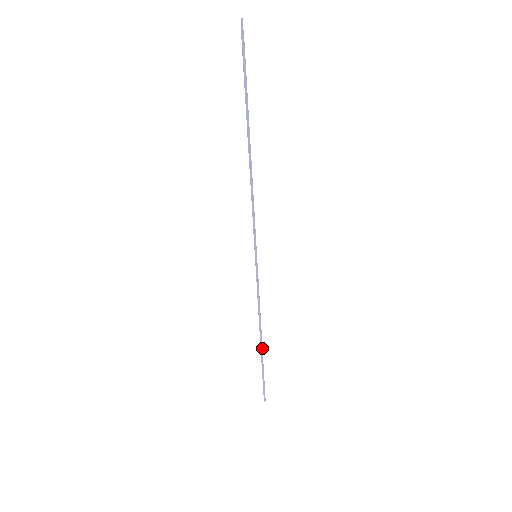
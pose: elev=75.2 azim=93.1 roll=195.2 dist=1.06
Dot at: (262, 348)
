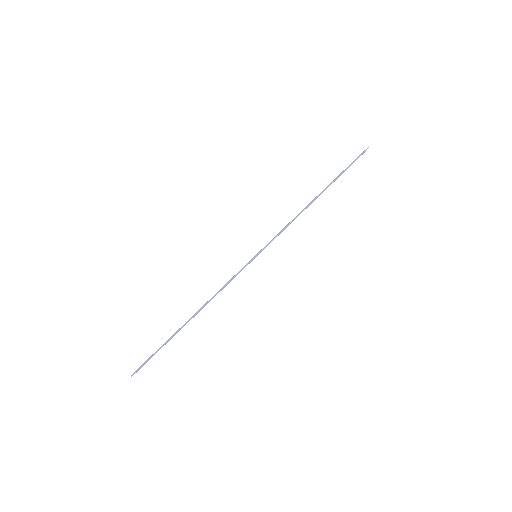
Dot at: occluded
